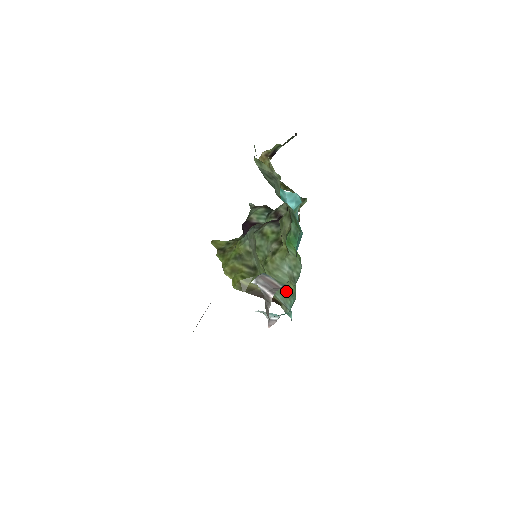
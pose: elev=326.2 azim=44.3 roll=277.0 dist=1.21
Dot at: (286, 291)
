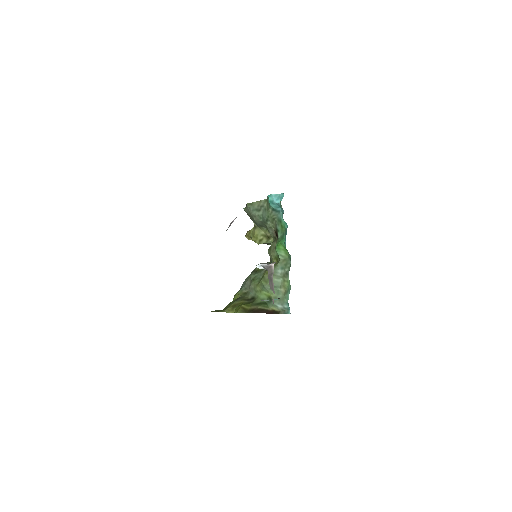
Dot at: (282, 293)
